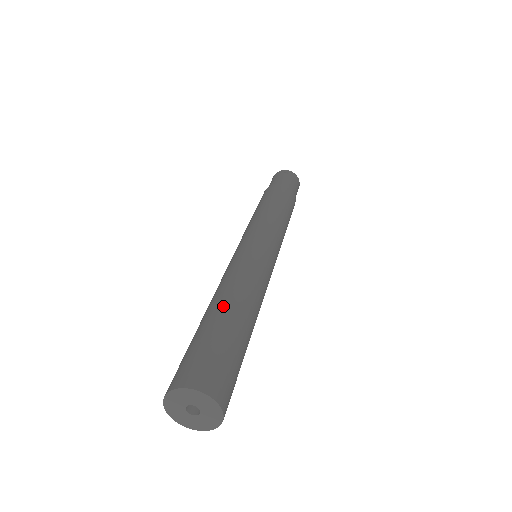
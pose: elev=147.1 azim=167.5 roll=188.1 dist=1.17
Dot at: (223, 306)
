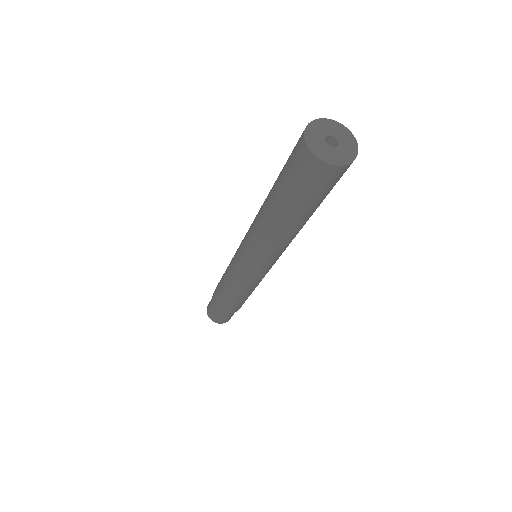
Dot at: occluded
